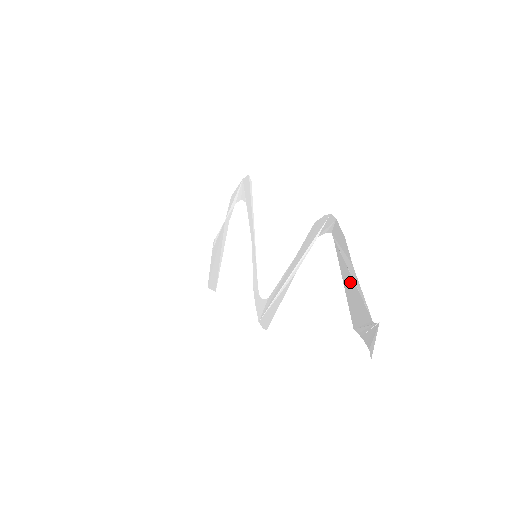
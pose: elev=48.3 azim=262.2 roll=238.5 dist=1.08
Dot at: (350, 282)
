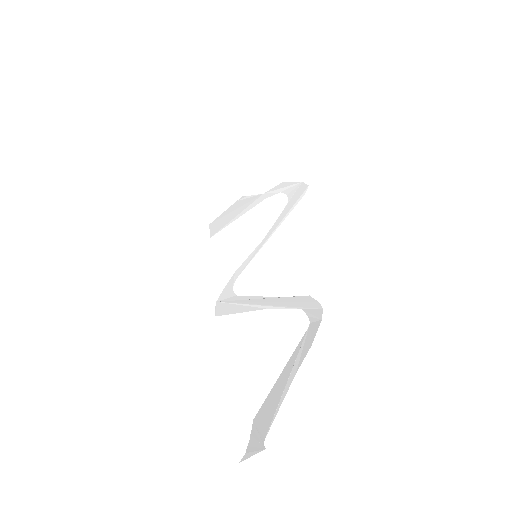
Dot at: (282, 384)
